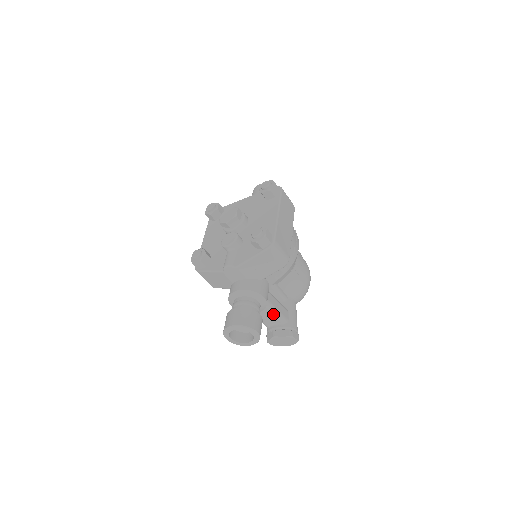
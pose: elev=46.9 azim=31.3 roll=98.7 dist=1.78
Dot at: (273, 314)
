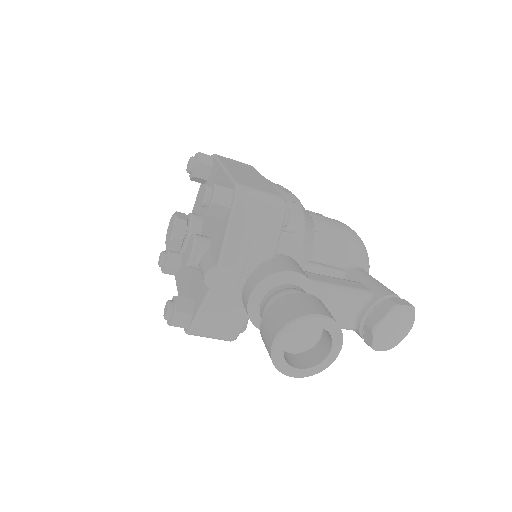
Dot at: (339, 296)
